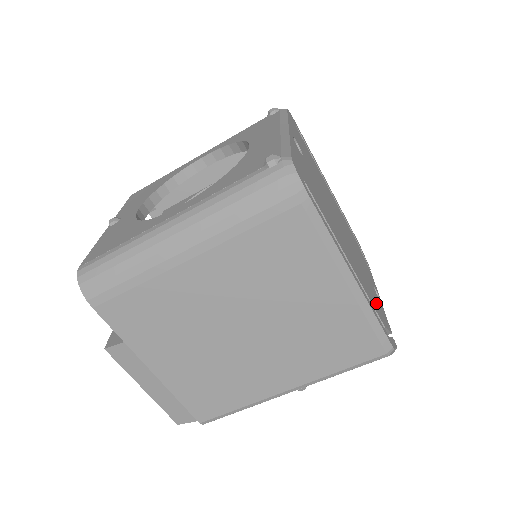
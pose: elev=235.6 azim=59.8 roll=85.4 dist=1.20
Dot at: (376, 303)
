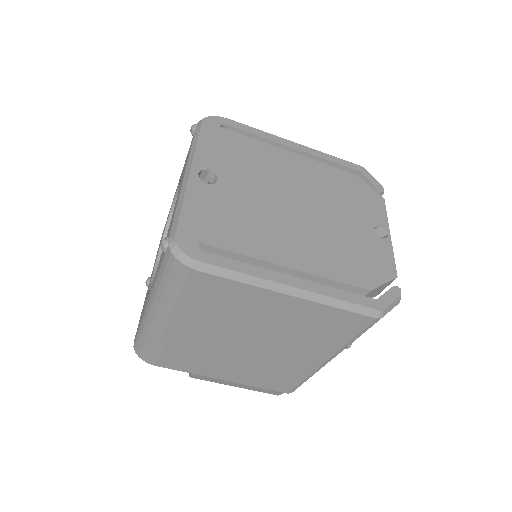
Dot at: (362, 263)
